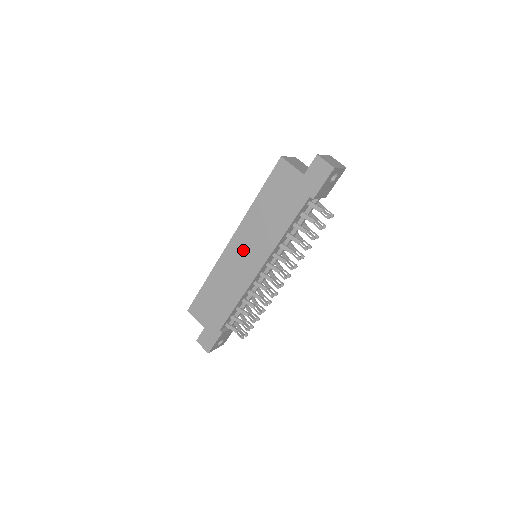
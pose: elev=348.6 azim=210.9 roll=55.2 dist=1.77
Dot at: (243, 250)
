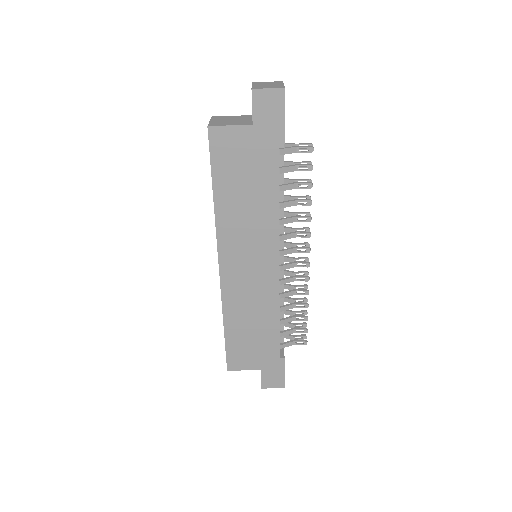
Dot at: (243, 262)
